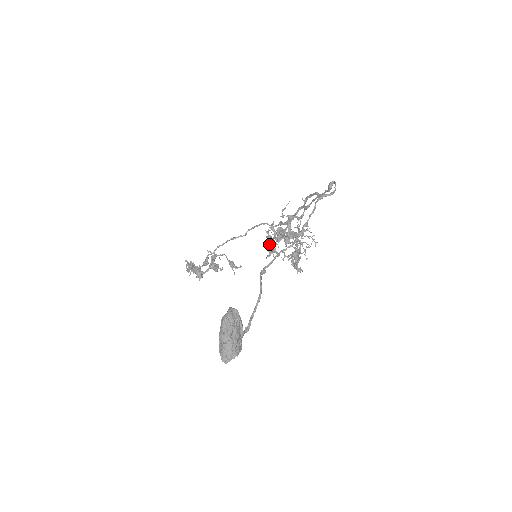
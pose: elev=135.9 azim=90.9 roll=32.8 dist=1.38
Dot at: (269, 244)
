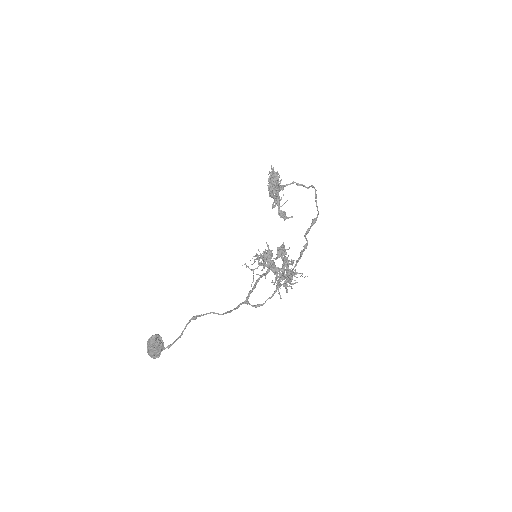
Dot at: occluded
